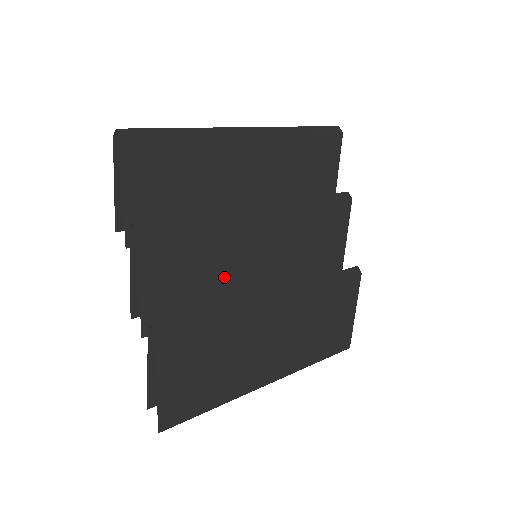
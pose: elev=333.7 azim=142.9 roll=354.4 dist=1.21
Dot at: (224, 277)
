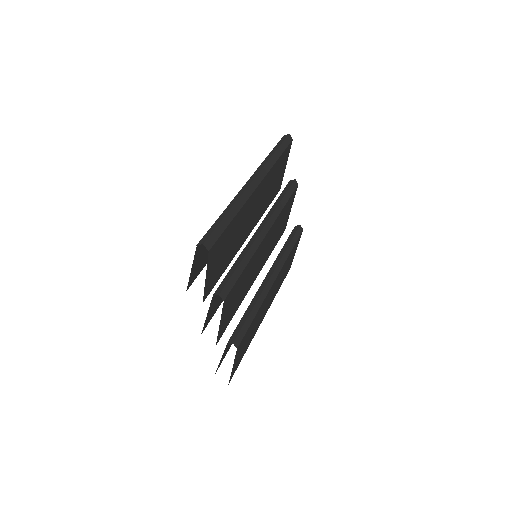
Dot at: (247, 283)
